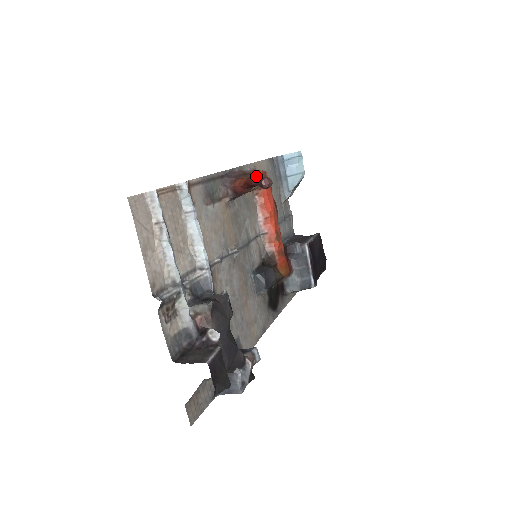
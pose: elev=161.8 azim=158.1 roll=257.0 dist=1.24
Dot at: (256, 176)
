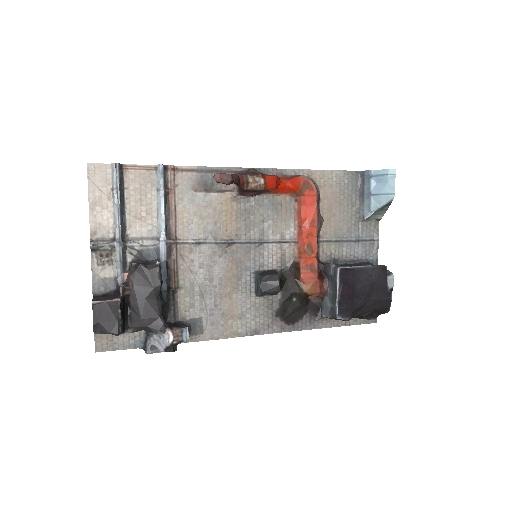
Dot at: (261, 177)
